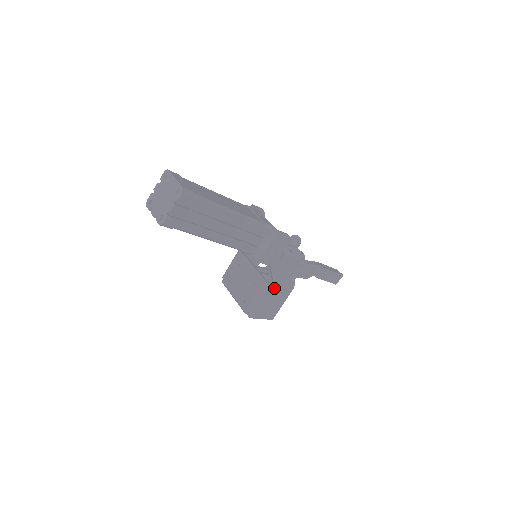
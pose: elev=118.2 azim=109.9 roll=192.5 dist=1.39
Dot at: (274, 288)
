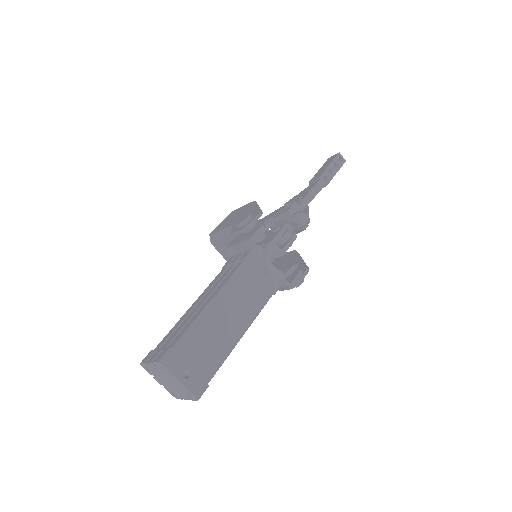
Dot at: occluded
